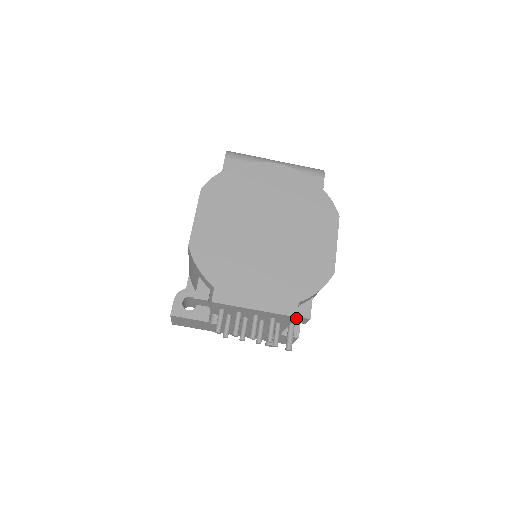
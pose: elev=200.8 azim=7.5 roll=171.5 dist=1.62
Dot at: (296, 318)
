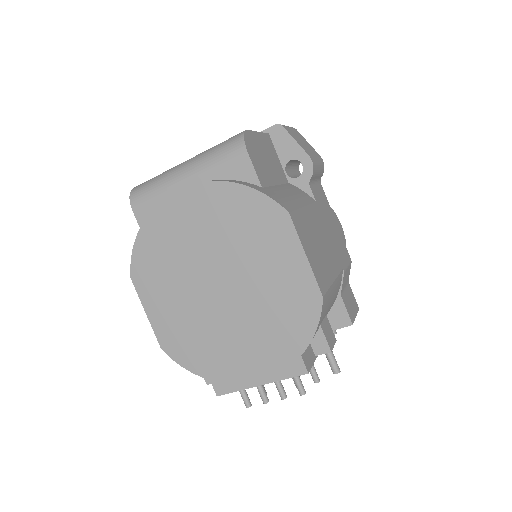
Dot at: occluded
